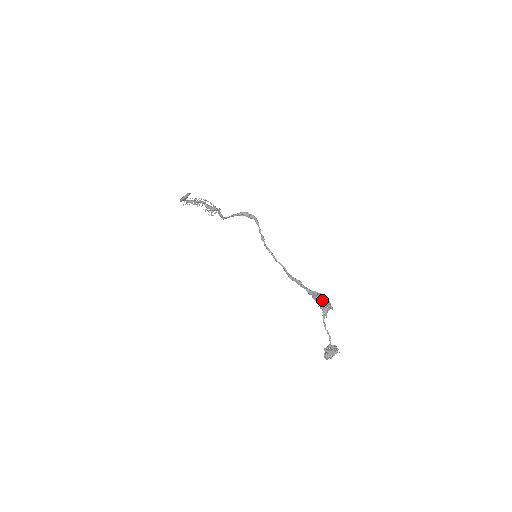
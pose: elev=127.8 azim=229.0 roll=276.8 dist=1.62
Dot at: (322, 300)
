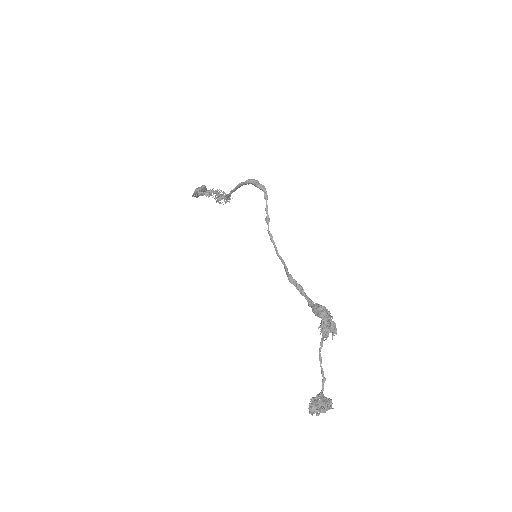
Dot at: (324, 313)
